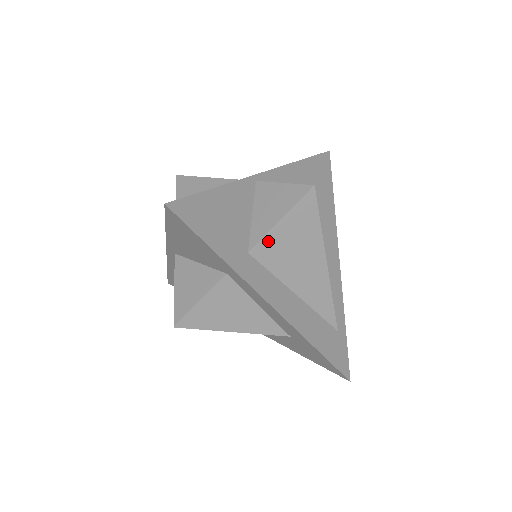
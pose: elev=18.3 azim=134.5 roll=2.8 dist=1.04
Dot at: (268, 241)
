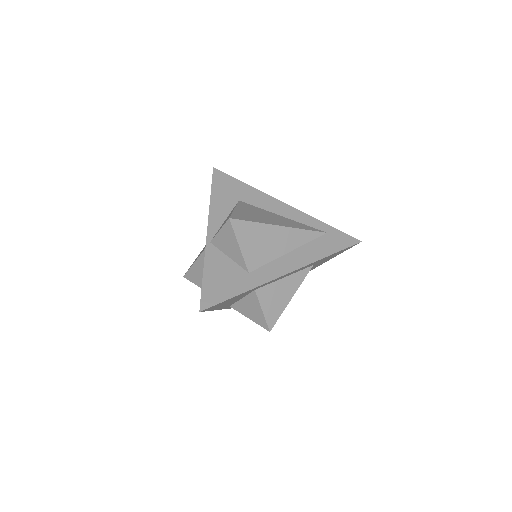
Dot at: (248, 258)
